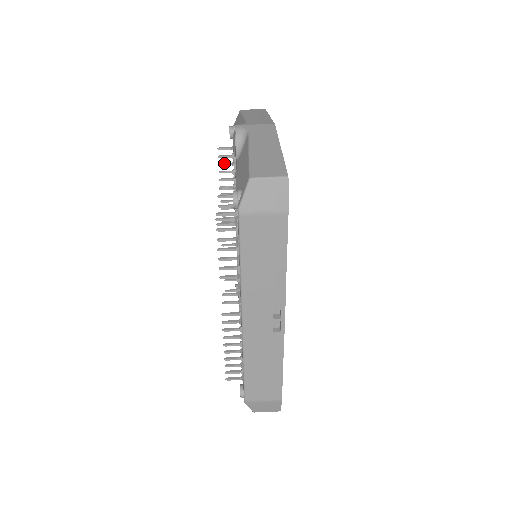
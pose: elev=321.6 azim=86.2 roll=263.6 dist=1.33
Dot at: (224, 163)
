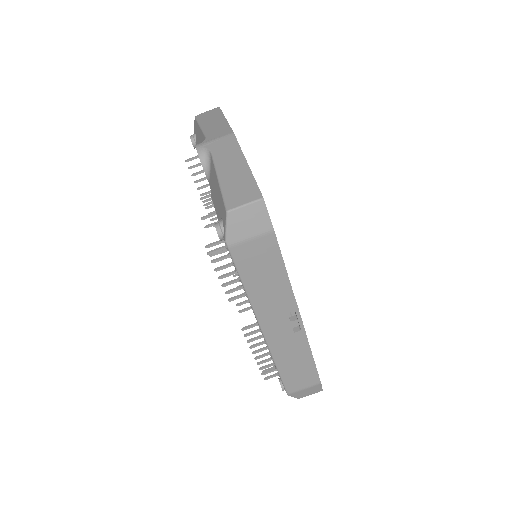
Dot at: (196, 172)
